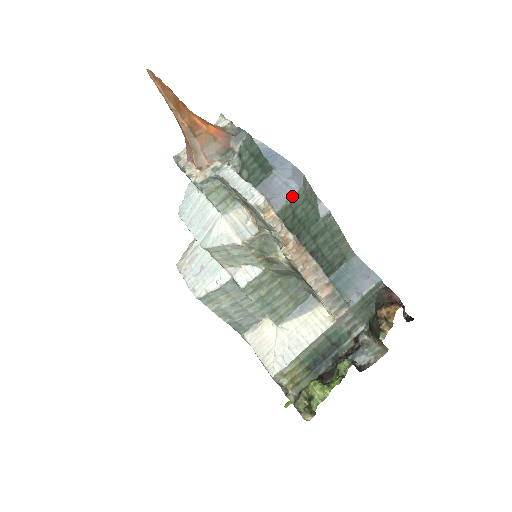
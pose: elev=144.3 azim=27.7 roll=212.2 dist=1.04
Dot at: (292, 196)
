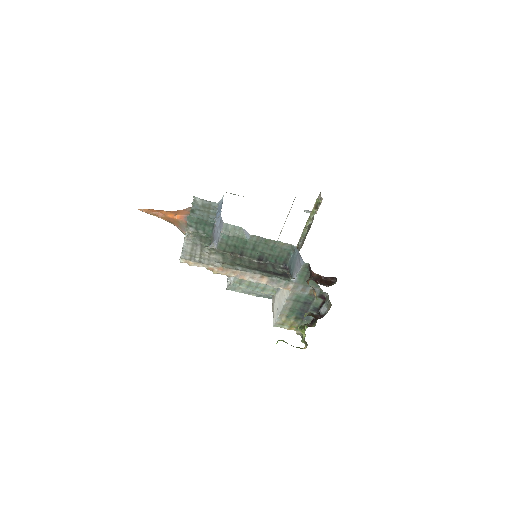
Dot at: (219, 238)
